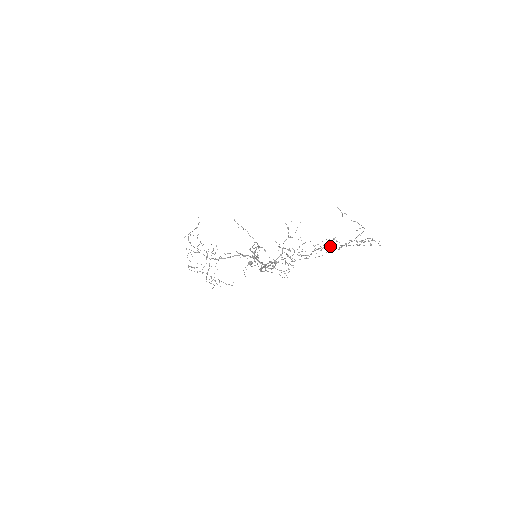
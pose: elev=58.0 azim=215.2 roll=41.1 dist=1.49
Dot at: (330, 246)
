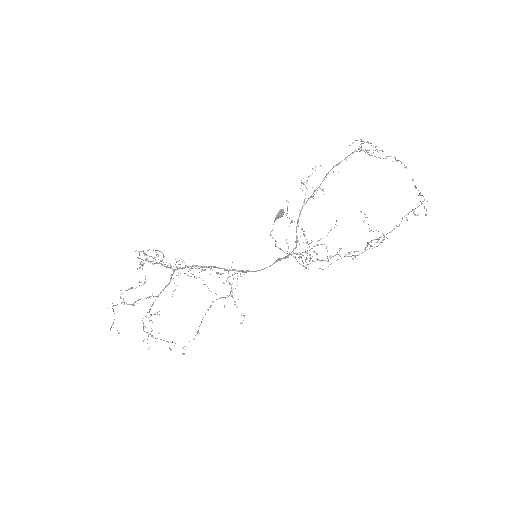
Dot at: (348, 256)
